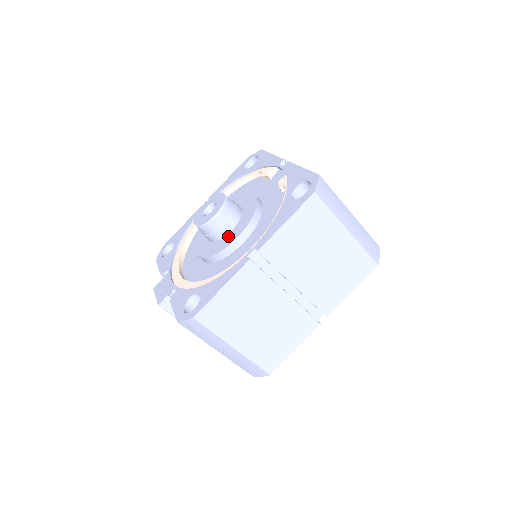
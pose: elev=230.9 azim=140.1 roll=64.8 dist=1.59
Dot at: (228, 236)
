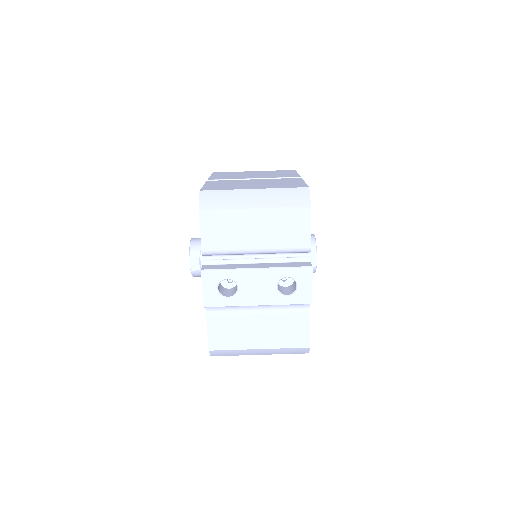
Dot at: occluded
